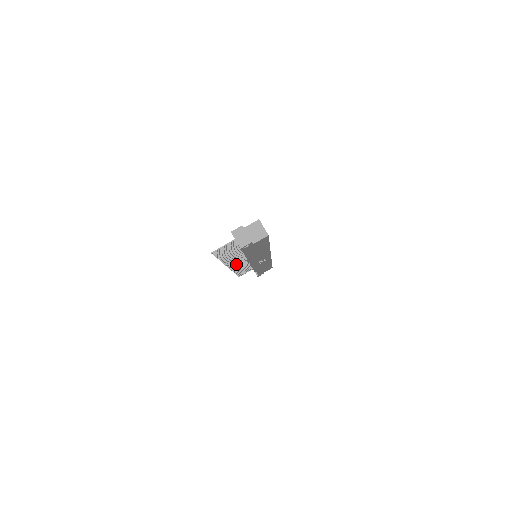
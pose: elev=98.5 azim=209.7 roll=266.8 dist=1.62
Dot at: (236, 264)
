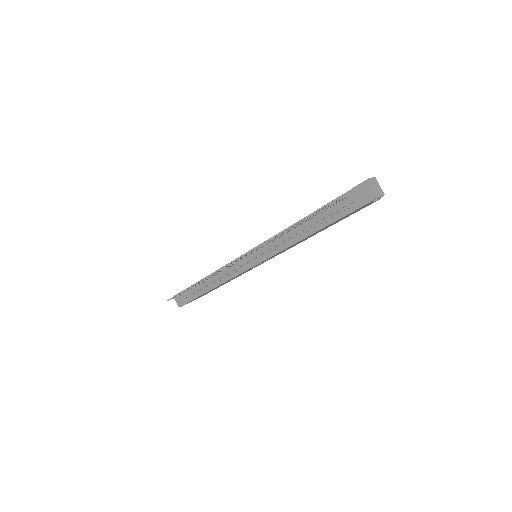
Dot at: (236, 260)
